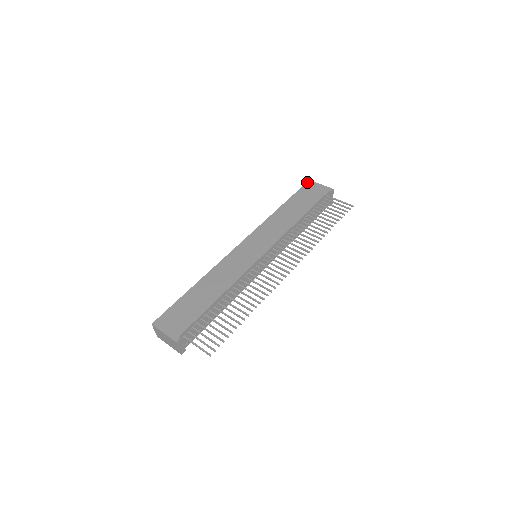
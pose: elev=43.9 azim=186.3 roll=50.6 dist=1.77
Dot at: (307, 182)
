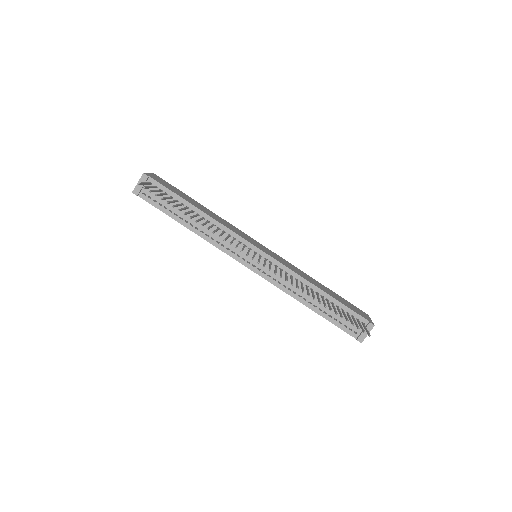
Dot at: occluded
